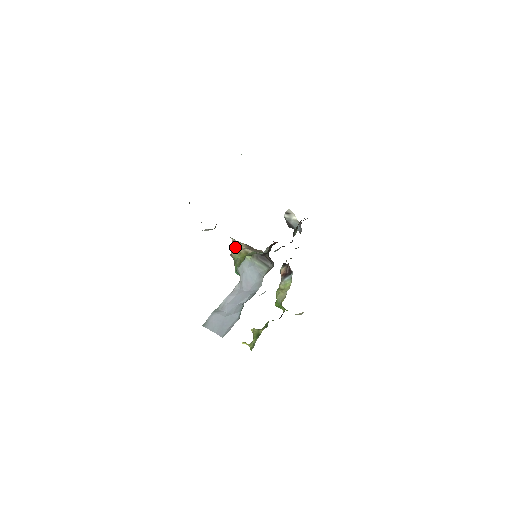
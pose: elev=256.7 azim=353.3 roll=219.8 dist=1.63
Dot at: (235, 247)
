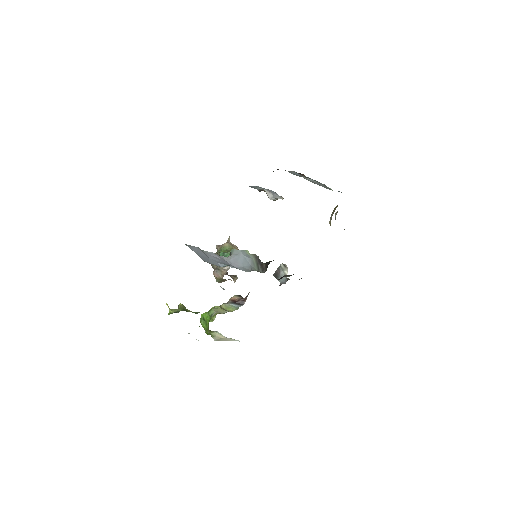
Dot at: occluded
